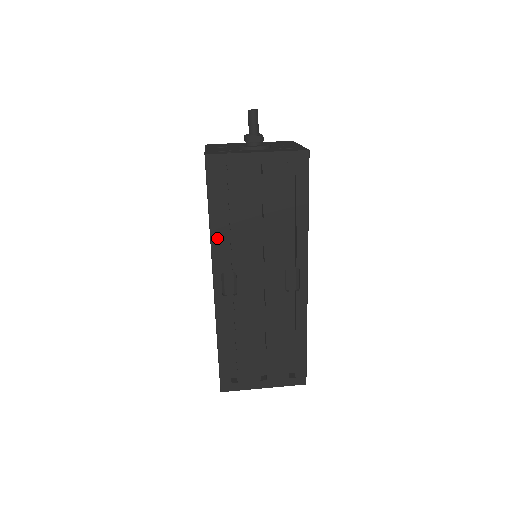
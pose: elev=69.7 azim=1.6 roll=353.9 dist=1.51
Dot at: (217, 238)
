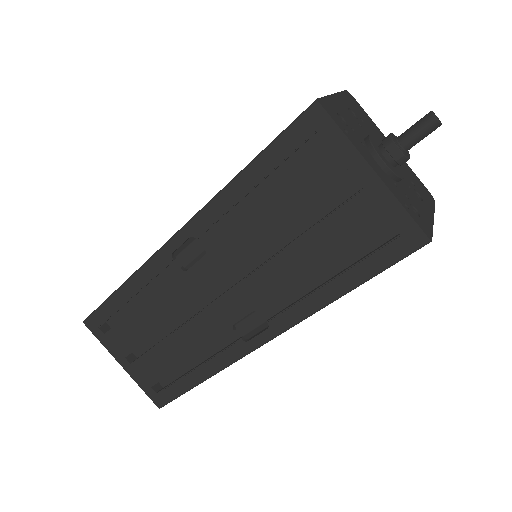
Dot at: (226, 200)
